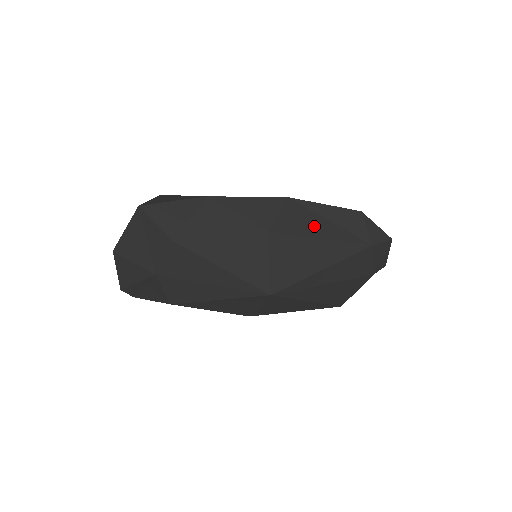
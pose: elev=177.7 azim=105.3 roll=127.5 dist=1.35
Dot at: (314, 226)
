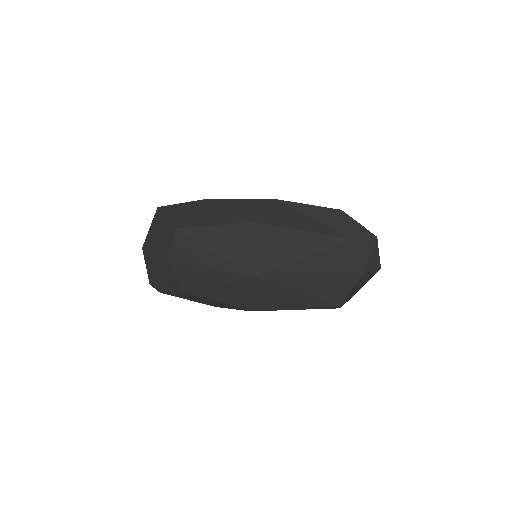
Dot at: (295, 220)
